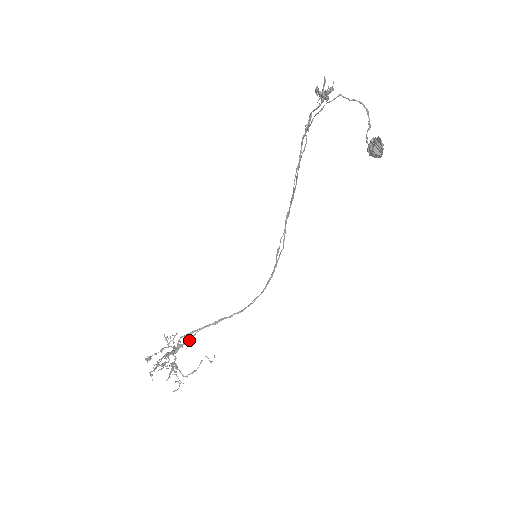
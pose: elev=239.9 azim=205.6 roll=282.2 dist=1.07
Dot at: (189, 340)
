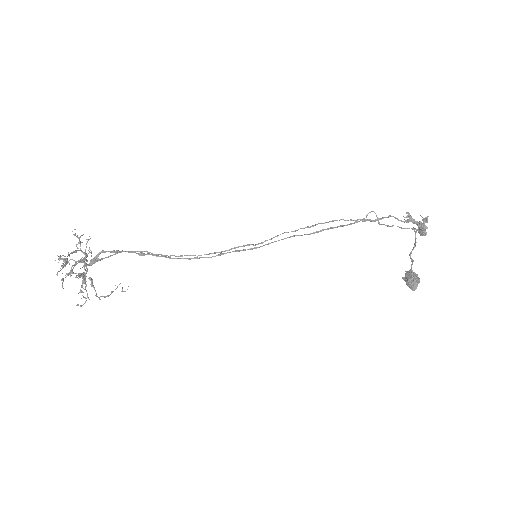
Dot at: (108, 257)
